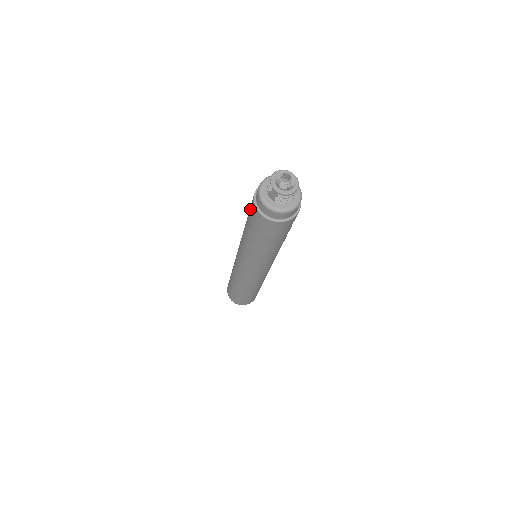
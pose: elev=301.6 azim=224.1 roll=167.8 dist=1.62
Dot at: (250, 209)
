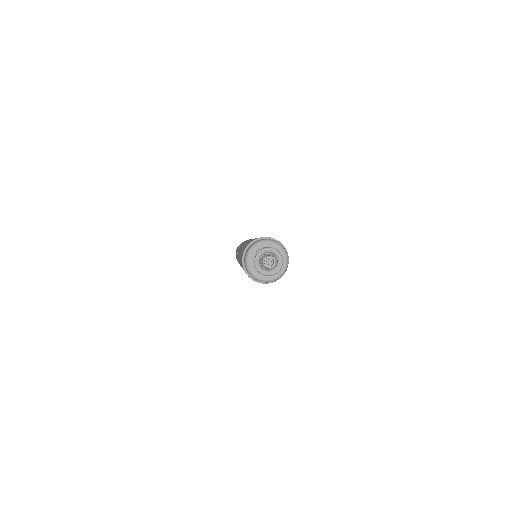
Dot at: occluded
